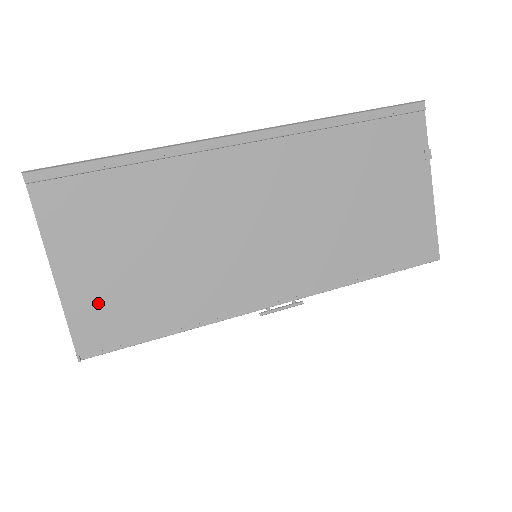
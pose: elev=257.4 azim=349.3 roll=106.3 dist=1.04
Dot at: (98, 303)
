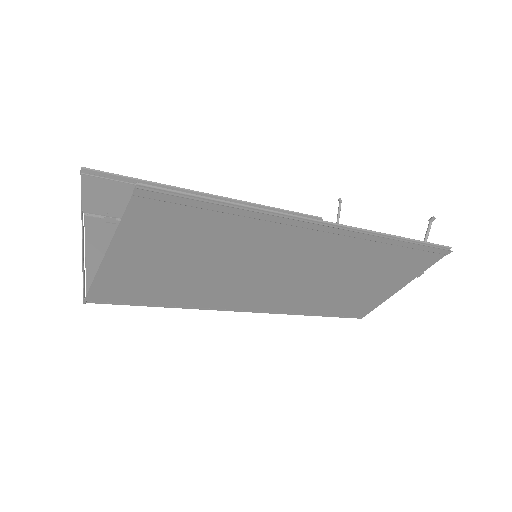
Dot at: (127, 279)
